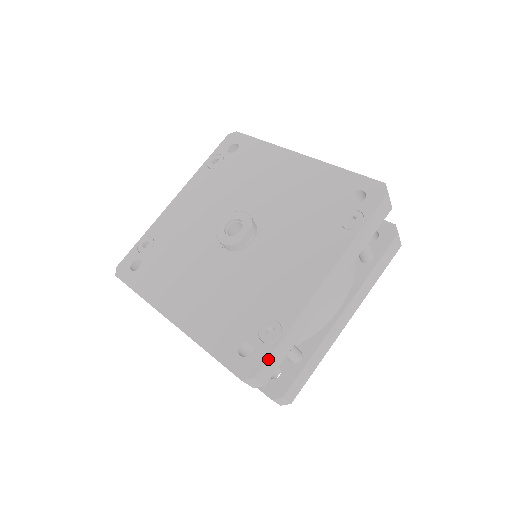
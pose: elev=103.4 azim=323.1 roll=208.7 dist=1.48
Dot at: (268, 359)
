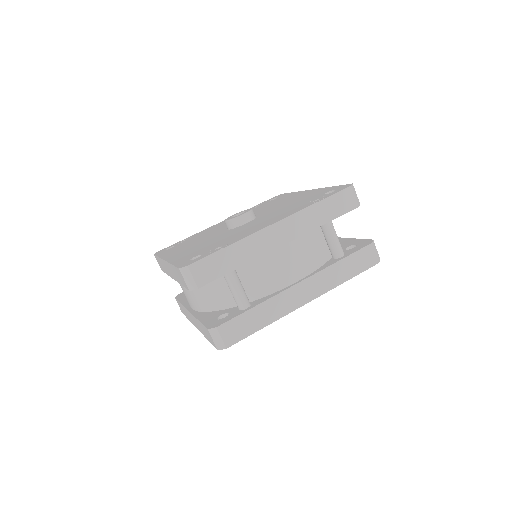
Dot at: (205, 259)
